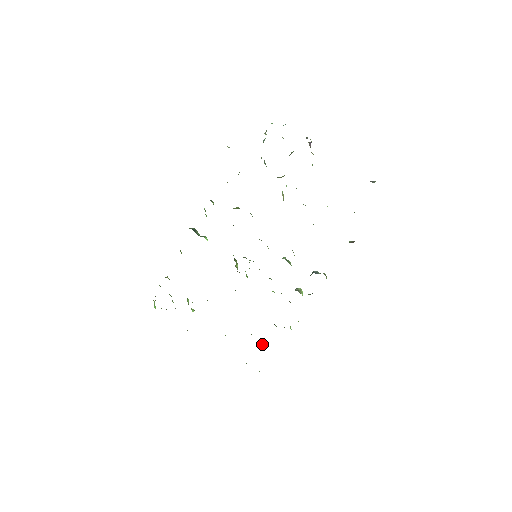
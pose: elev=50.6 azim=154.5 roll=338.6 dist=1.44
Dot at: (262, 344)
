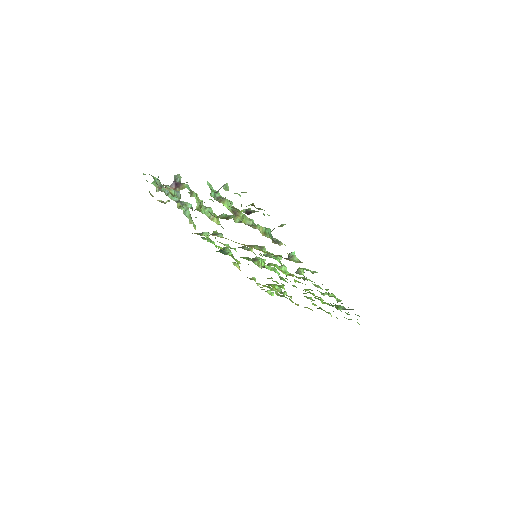
Dot at: (337, 306)
